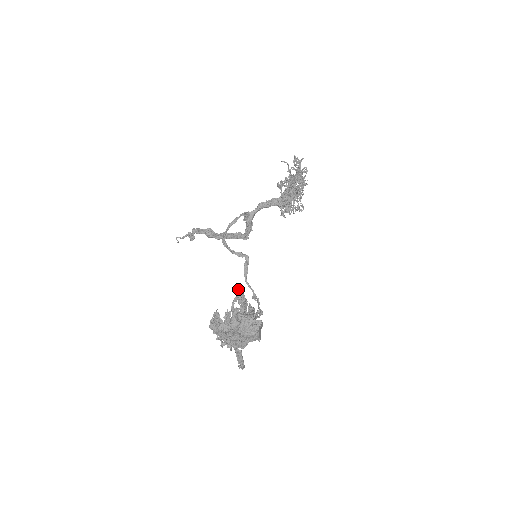
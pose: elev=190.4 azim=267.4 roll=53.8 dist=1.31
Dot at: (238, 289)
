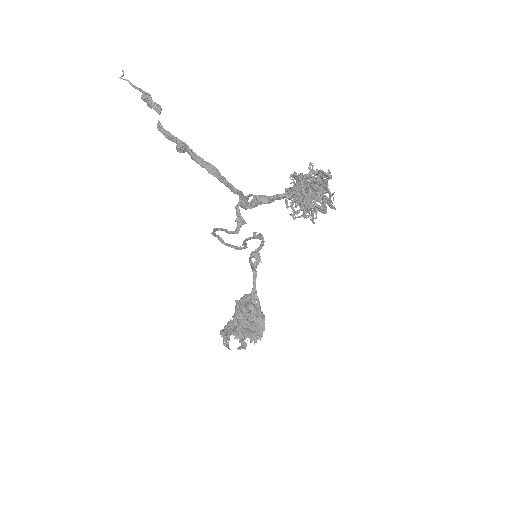
Dot at: (241, 317)
